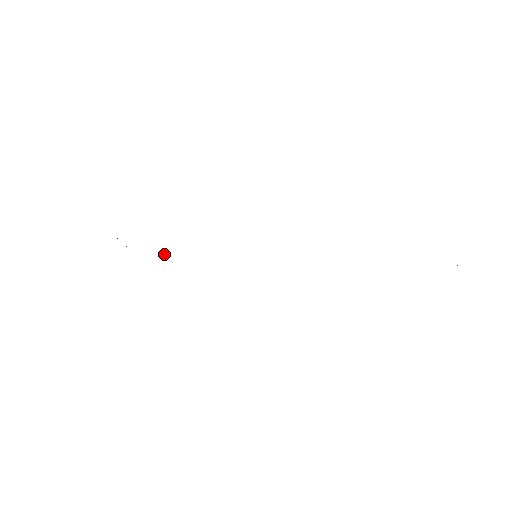
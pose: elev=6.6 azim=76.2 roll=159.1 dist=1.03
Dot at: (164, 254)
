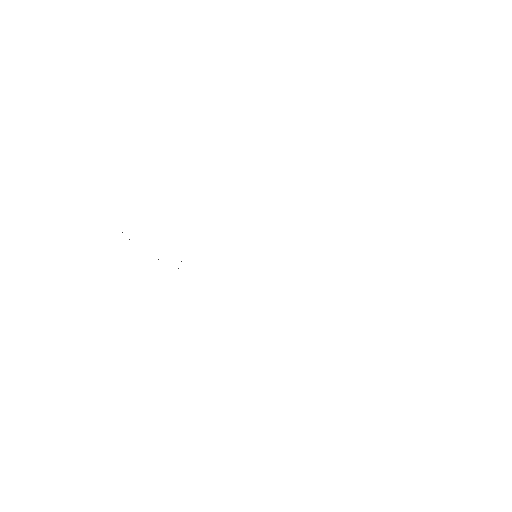
Dot at: occluded
